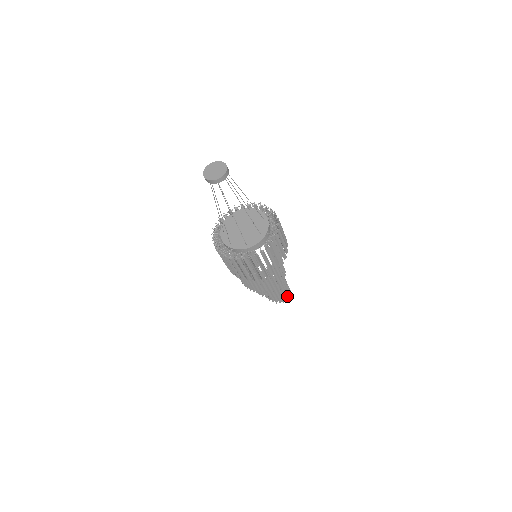
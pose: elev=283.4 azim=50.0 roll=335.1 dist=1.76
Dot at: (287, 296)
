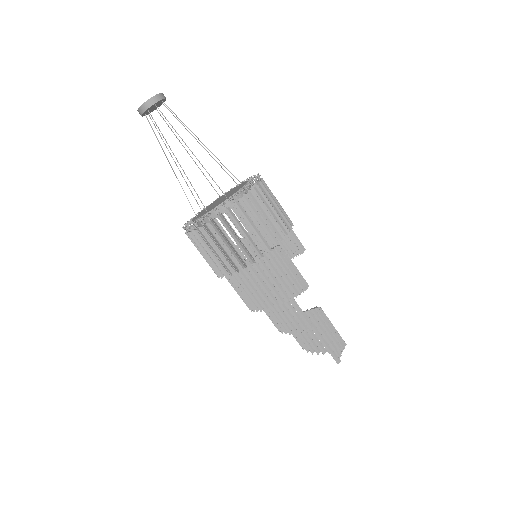
Dot at: (330, 344)
